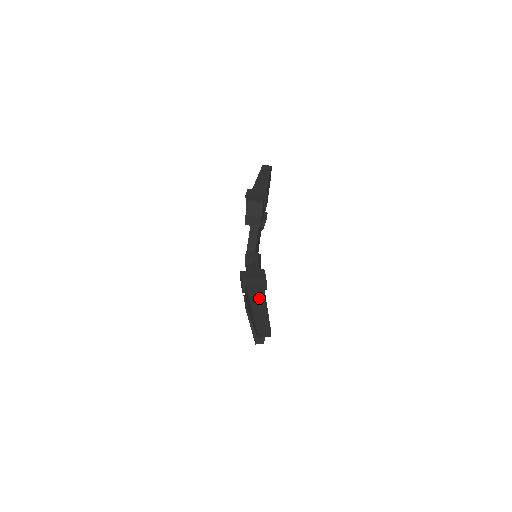
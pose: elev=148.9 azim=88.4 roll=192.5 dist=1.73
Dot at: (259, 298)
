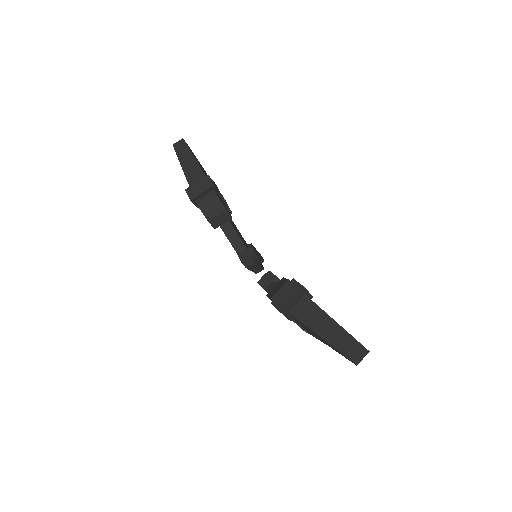
Dot at: (319, 319)
